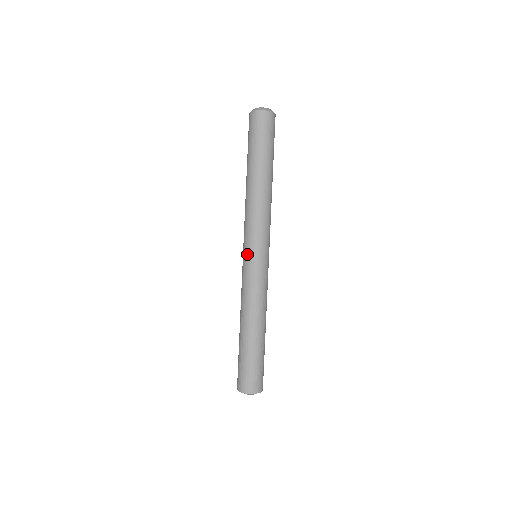
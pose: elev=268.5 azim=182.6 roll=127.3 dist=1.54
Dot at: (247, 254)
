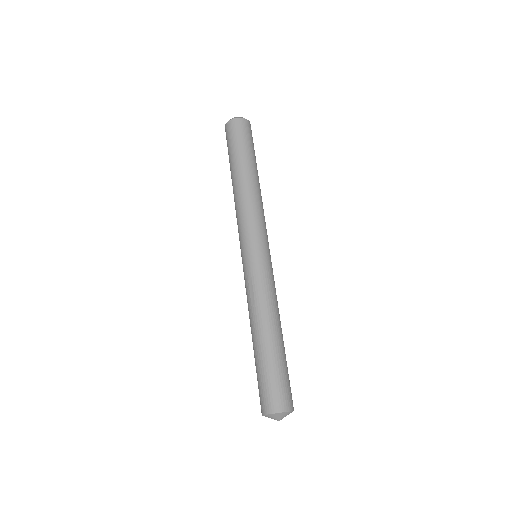
Dot at: (241, 255)
